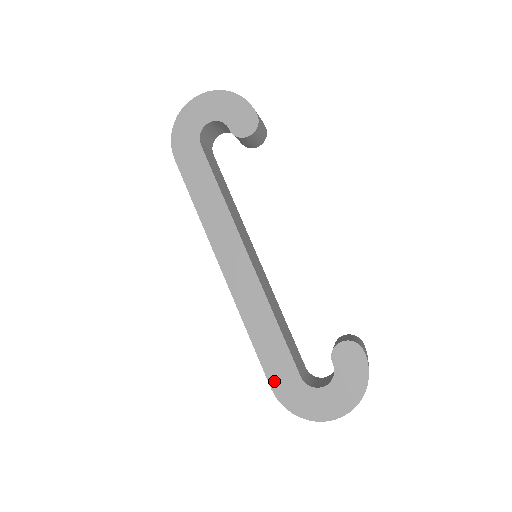
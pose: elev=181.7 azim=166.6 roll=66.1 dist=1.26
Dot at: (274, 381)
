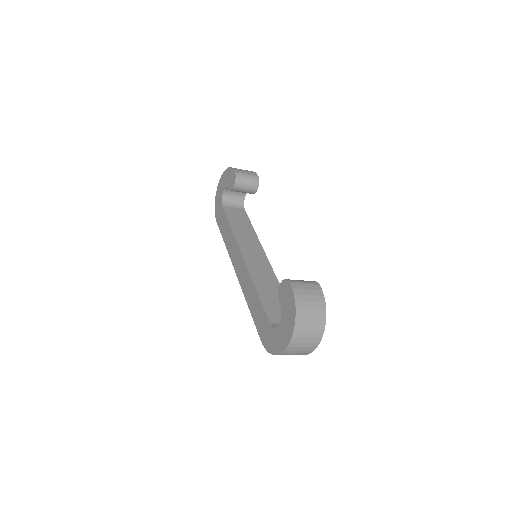
Dot at: (261, 334)
